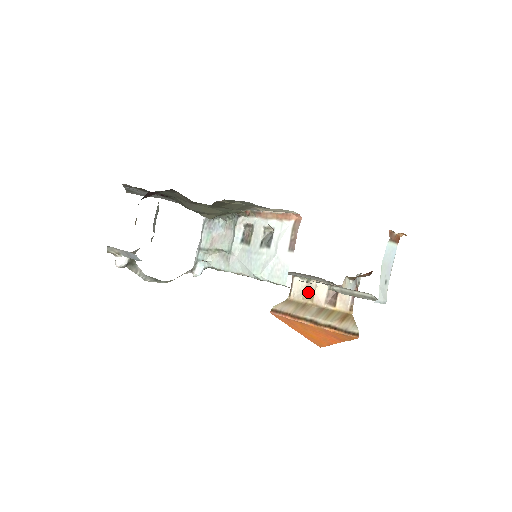
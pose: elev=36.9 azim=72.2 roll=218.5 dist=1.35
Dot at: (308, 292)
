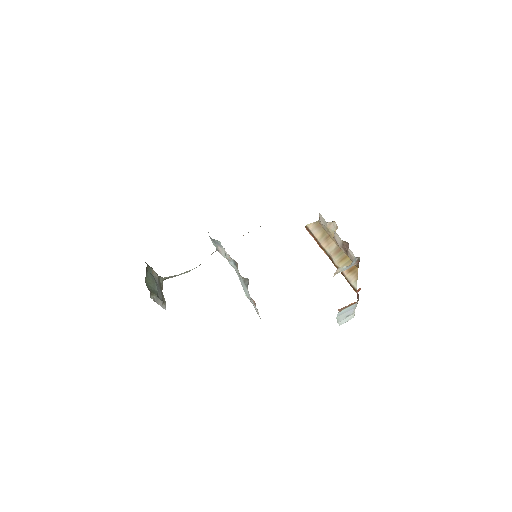
Dot at: (330, 229)
